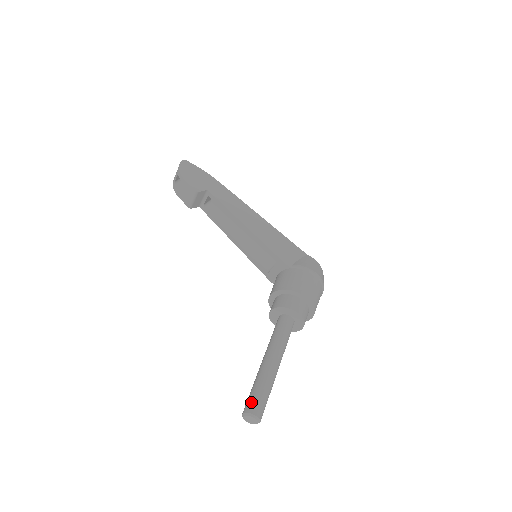
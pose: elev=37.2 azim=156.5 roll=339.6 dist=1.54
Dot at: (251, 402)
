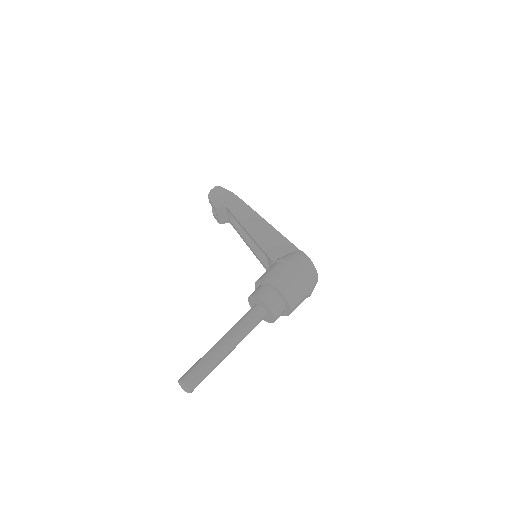
Dot at: (186, 372)
